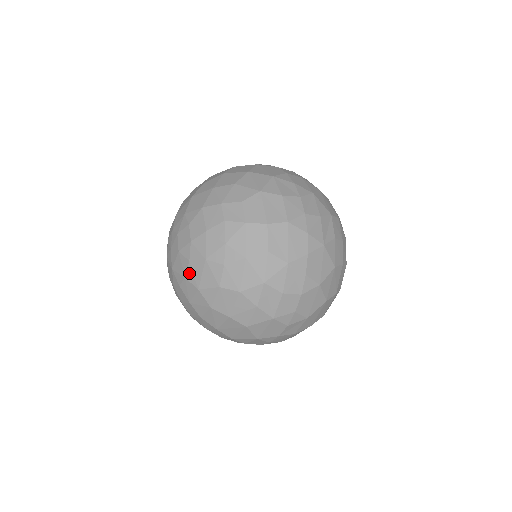
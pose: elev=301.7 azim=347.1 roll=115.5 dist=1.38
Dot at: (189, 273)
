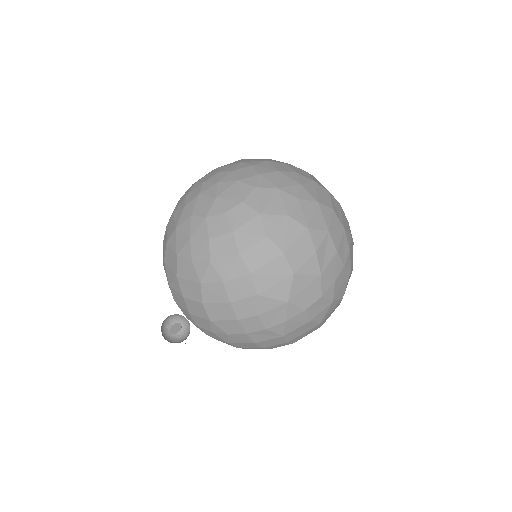
Dot at: (251, 198)
